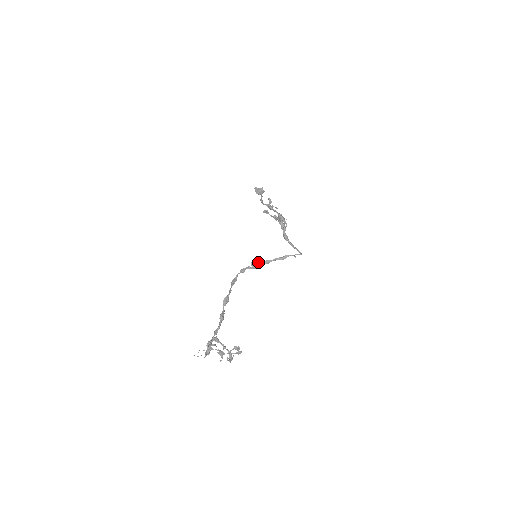
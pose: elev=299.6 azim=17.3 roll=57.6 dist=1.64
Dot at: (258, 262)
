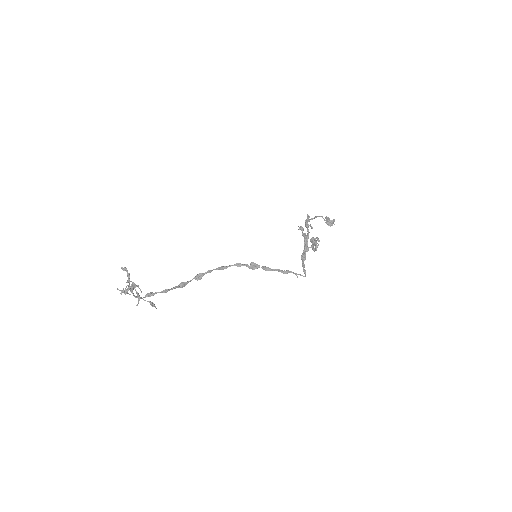
Dot at: (258, 265)
